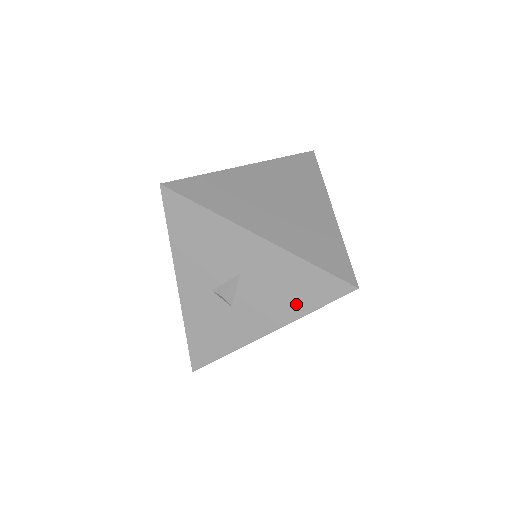
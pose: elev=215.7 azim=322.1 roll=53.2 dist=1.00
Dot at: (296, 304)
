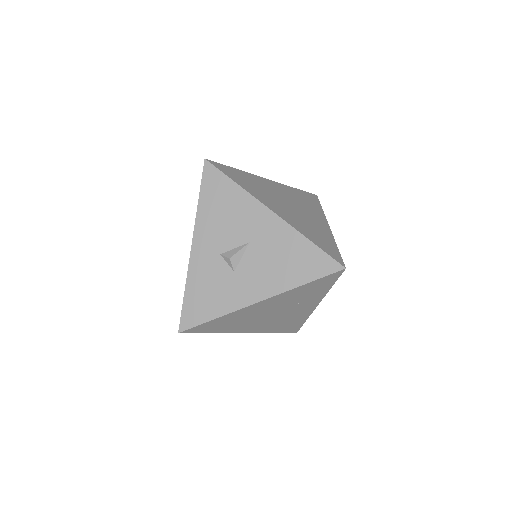
Dot at: (290, 276)
